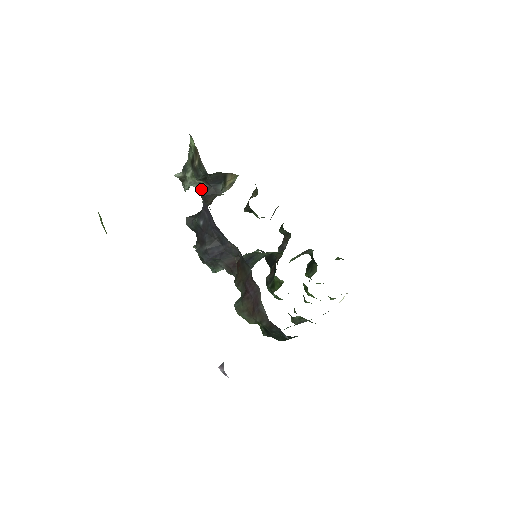
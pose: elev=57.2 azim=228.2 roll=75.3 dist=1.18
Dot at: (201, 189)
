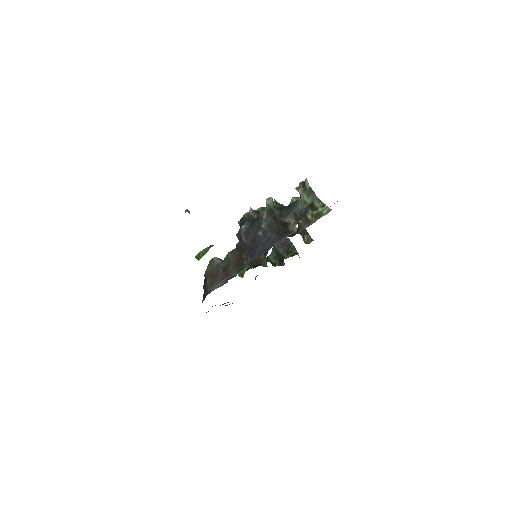
Dot at: (298, 205)
